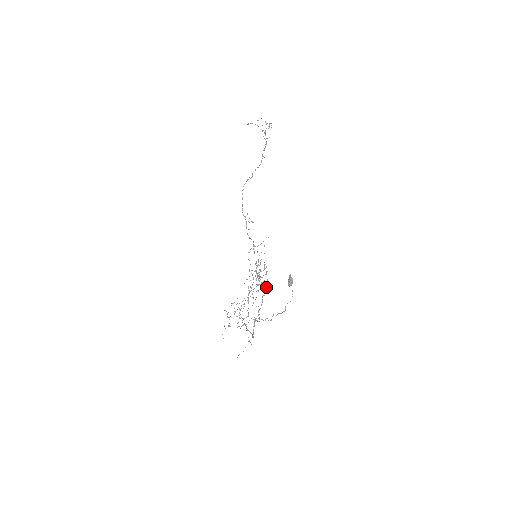
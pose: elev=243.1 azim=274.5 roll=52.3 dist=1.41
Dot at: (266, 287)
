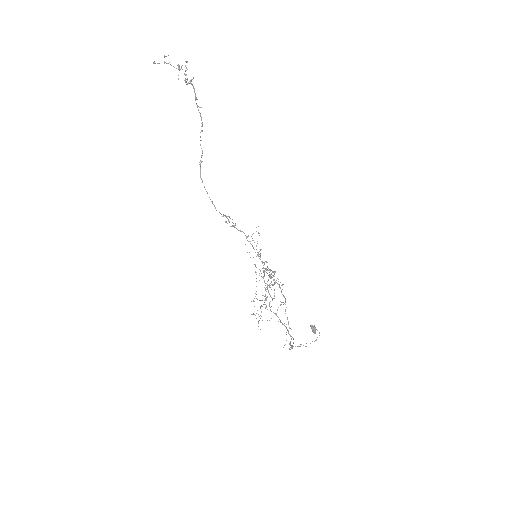
Dot at: (281, 285)
